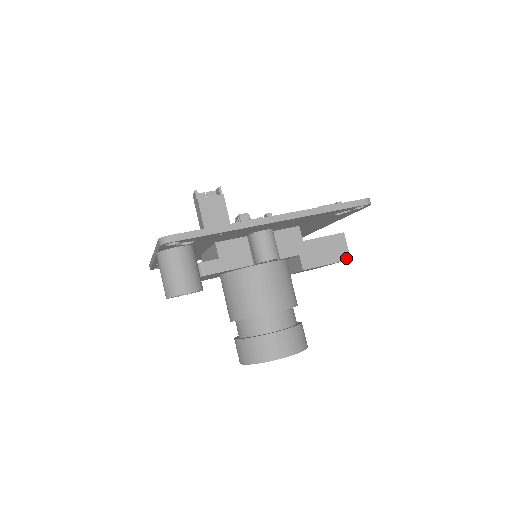
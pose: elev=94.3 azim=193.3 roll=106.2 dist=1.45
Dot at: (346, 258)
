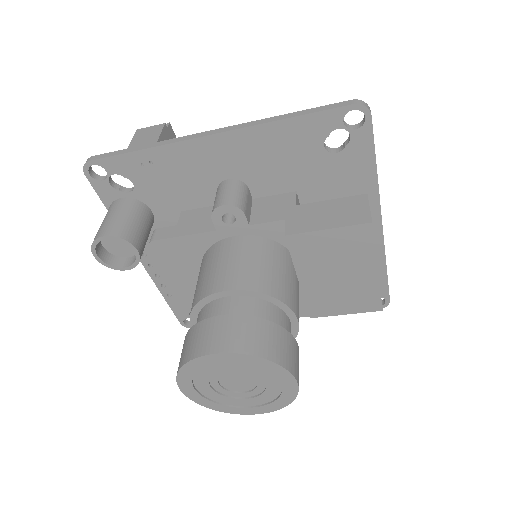
Dot at: (364, 221)
